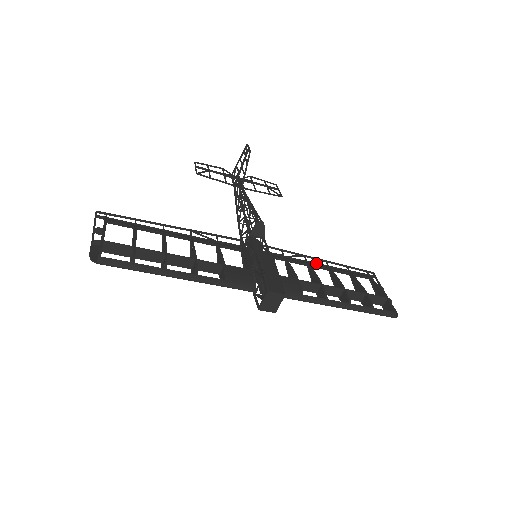
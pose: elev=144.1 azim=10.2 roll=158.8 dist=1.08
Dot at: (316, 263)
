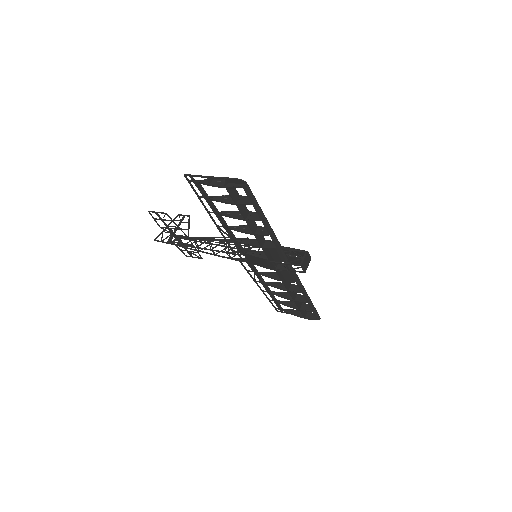
Dot at: (264, 286)
